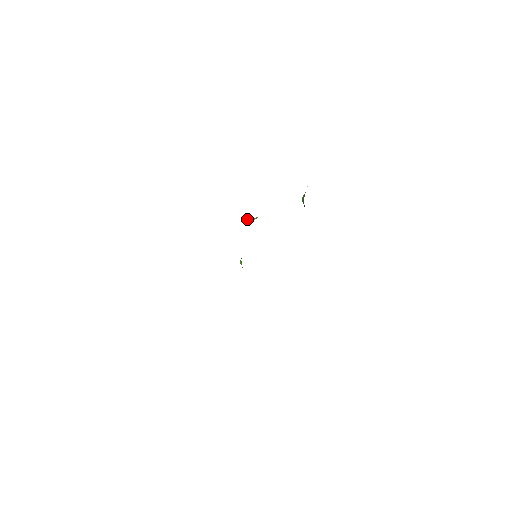
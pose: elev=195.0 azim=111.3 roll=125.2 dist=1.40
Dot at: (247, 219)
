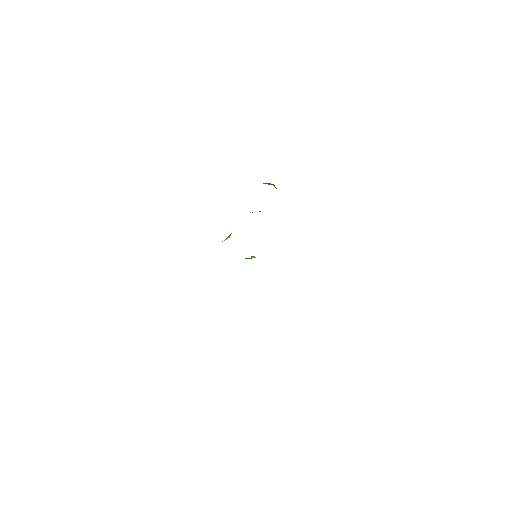
Dot at: occluded
